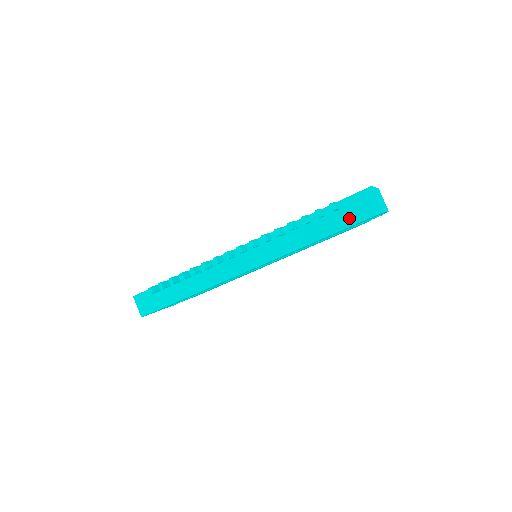
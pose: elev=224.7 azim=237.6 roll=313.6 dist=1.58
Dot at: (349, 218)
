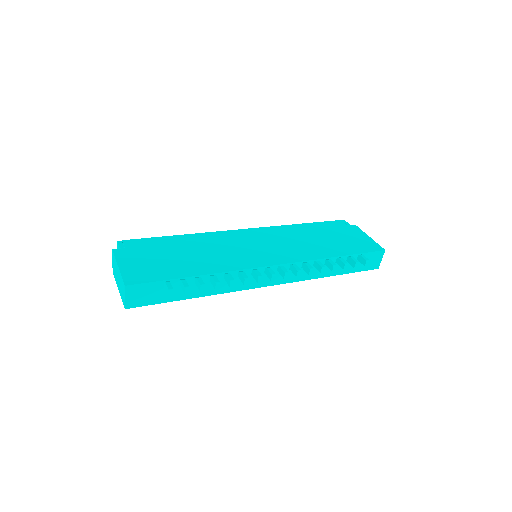
Dot at: (361, 266)
